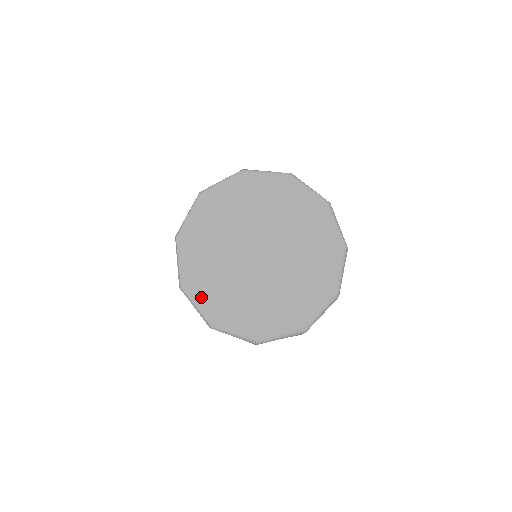
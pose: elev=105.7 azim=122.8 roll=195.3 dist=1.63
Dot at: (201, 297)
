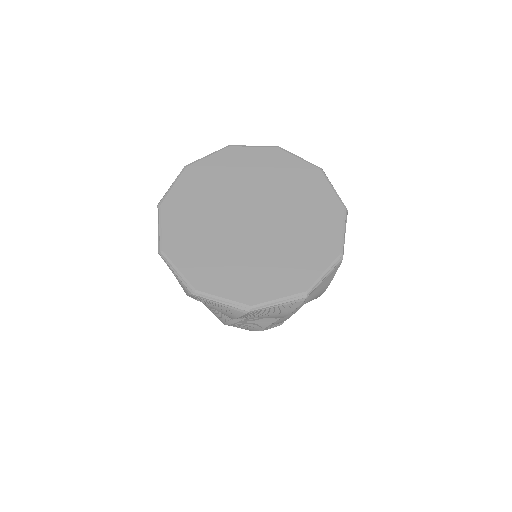
Dot at: (170, 221)
